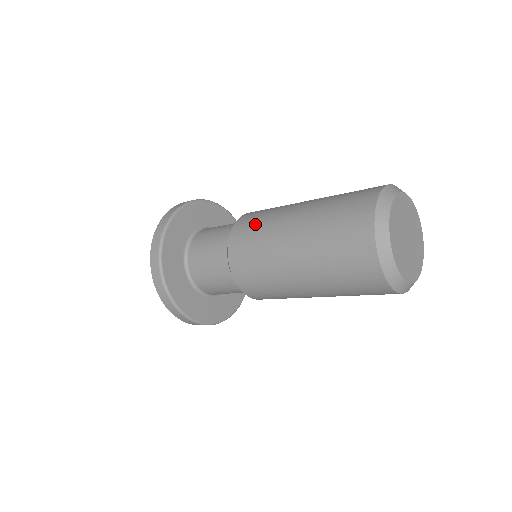
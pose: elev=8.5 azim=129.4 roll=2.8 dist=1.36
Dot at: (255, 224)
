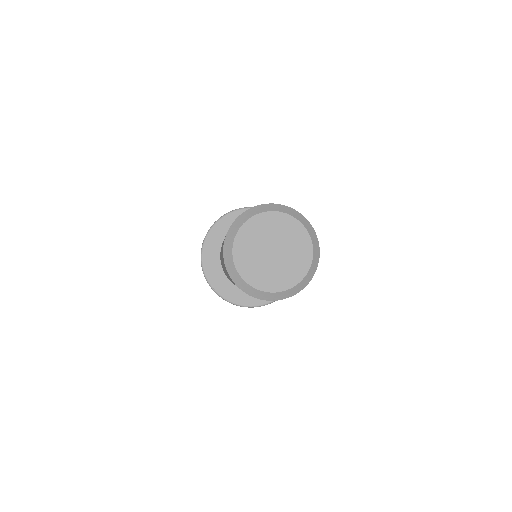
Dot at: occluded
